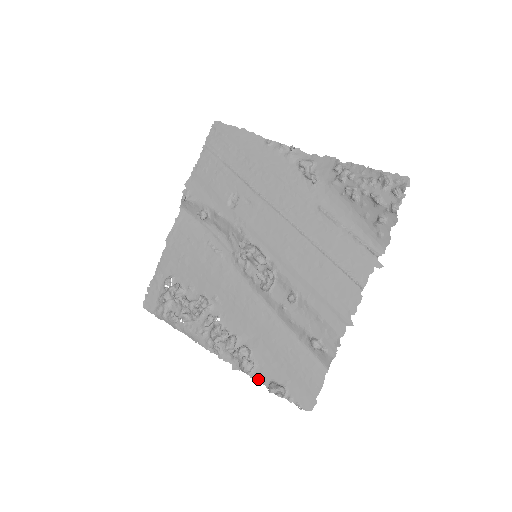
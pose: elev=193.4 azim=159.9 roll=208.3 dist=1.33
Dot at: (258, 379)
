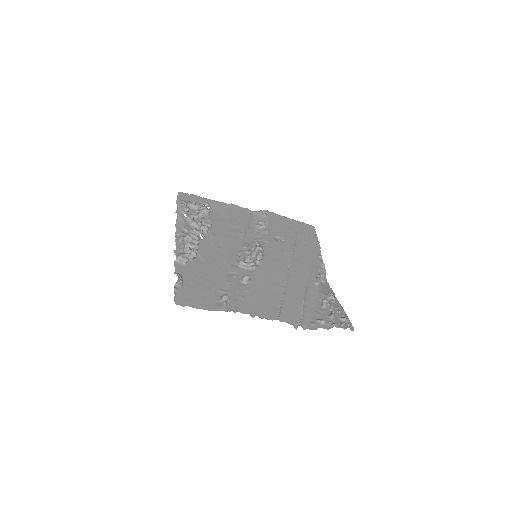
Dot at: (177, 267)
